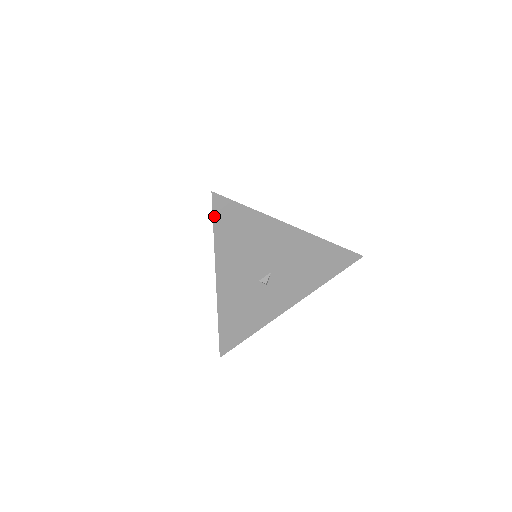
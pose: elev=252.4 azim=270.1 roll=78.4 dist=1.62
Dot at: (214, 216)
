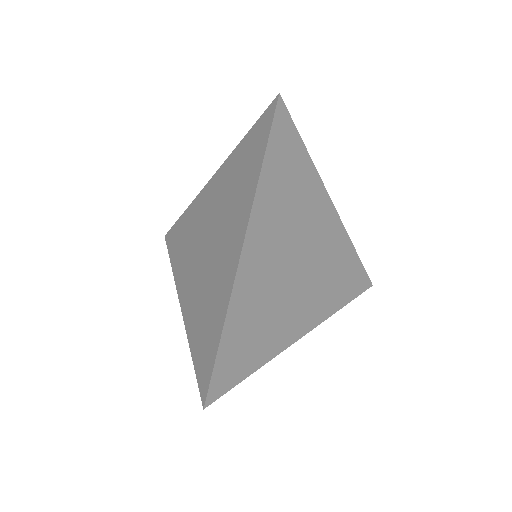
Dot at: (198, 377)
